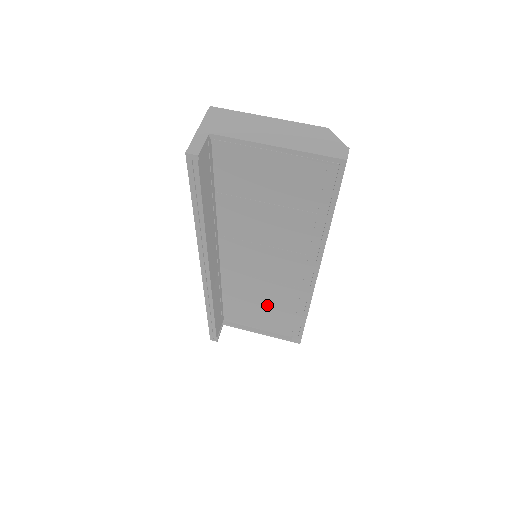
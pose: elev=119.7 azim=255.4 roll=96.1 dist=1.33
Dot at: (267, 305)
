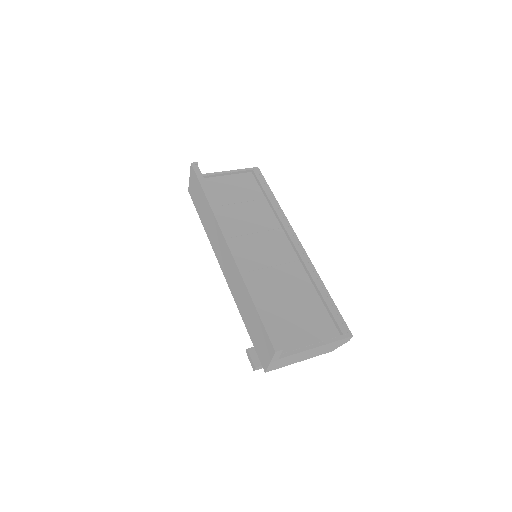
Dot at: (293, 298)
